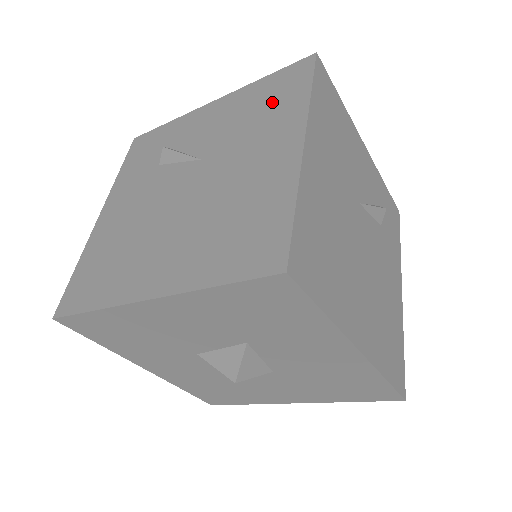
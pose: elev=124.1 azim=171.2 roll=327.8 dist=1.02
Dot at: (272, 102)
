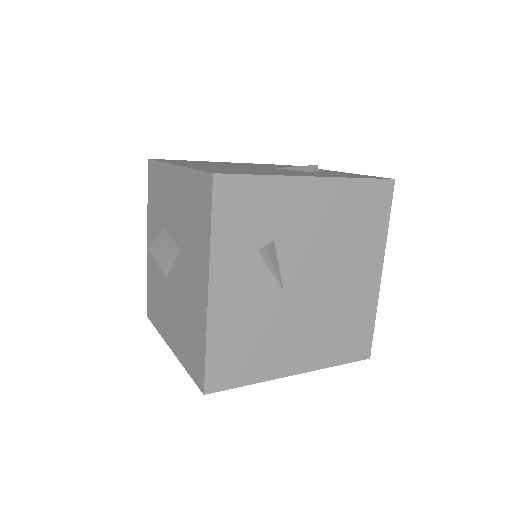
Dot at: occluded
